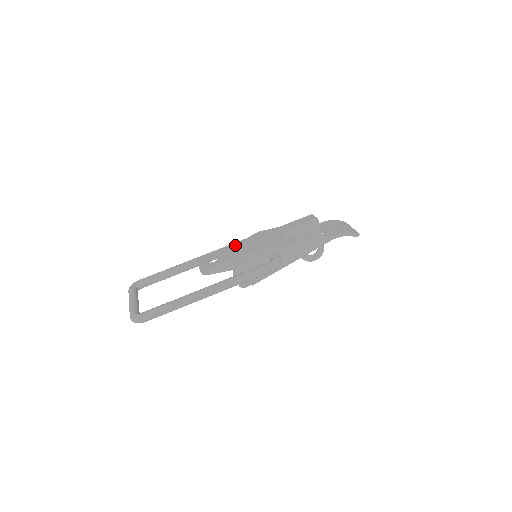
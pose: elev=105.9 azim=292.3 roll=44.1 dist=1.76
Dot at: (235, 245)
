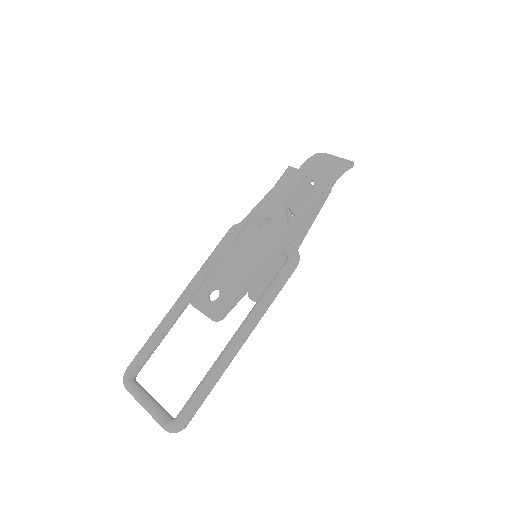
Dot at: (225, 258)
